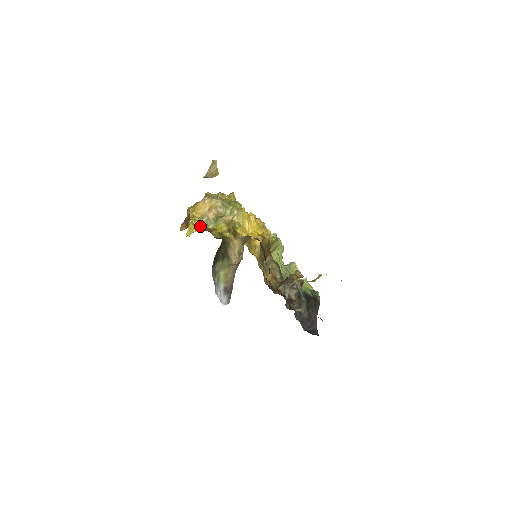
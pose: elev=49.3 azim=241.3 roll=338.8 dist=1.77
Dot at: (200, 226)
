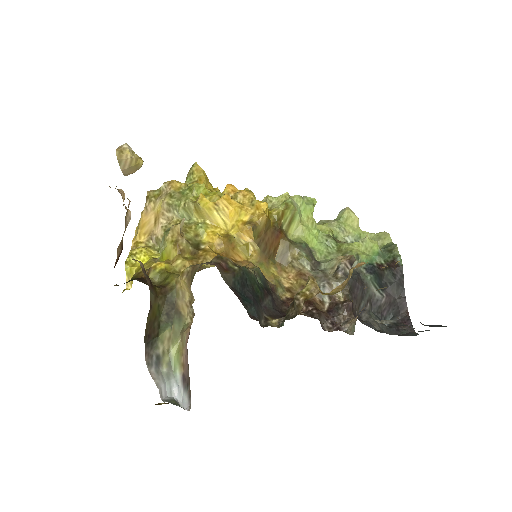
Dot at: (142, 262)
